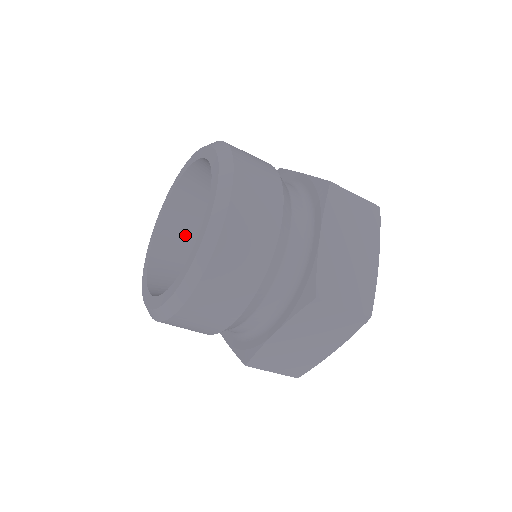
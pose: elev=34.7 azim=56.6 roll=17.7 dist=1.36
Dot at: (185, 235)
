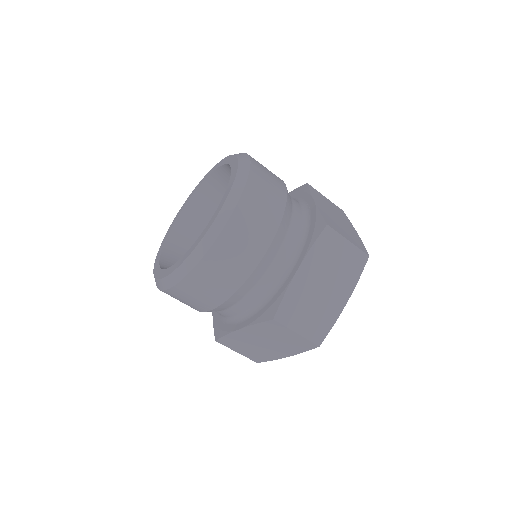
Dot at: (209, 215)
